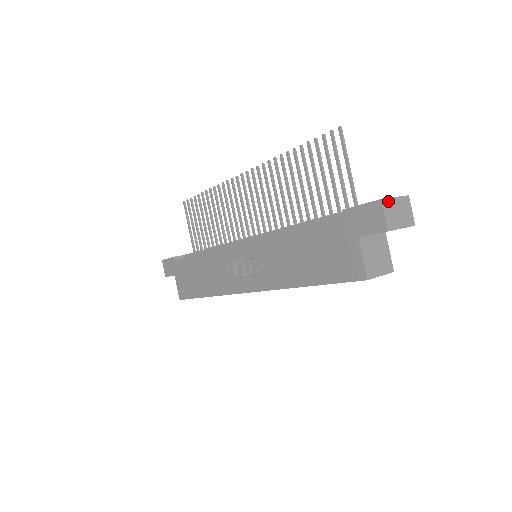
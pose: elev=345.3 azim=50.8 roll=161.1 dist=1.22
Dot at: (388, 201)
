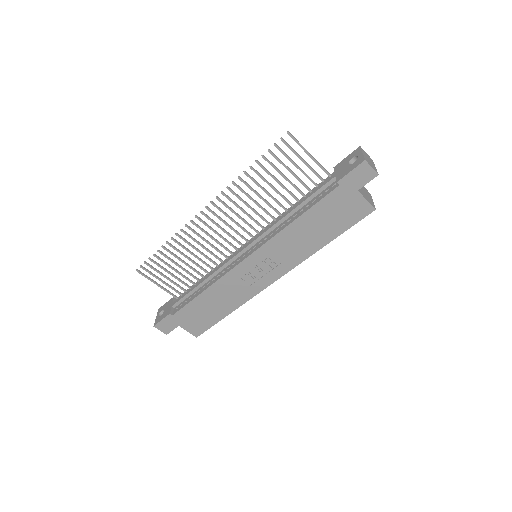
Dot at: (365, 158)
